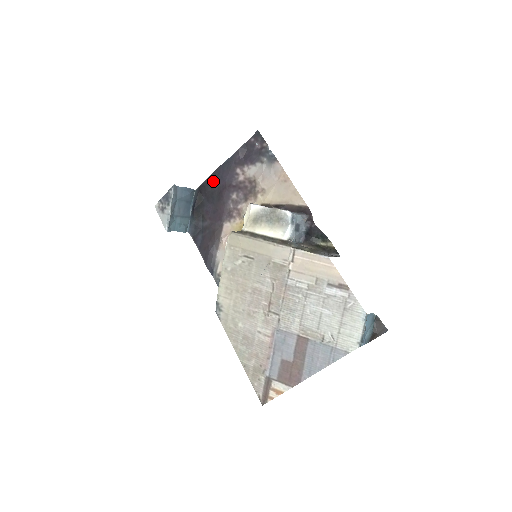
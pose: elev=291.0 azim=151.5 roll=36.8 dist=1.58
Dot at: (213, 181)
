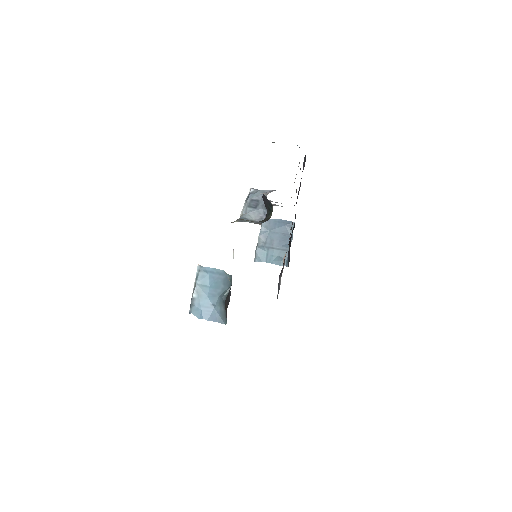
Dot at: occluded
